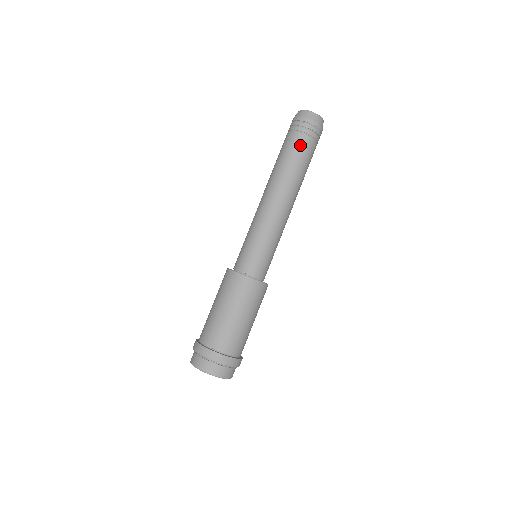
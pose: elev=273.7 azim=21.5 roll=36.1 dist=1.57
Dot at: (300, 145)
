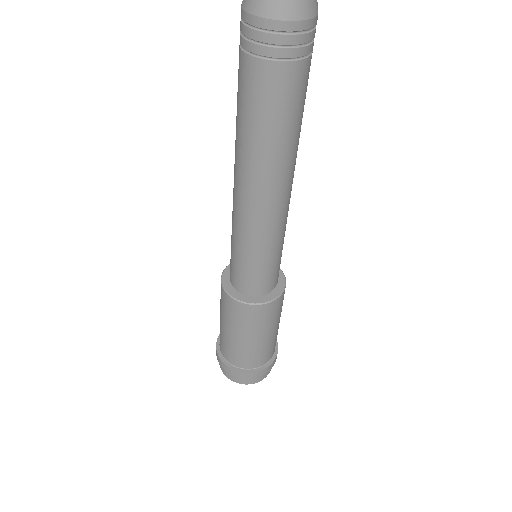
Dot at: (253, 85)
